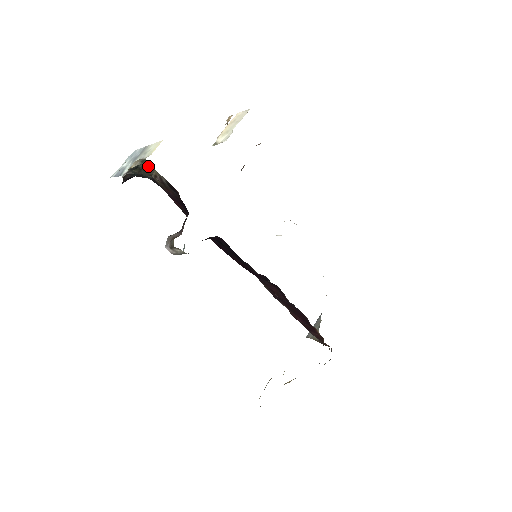
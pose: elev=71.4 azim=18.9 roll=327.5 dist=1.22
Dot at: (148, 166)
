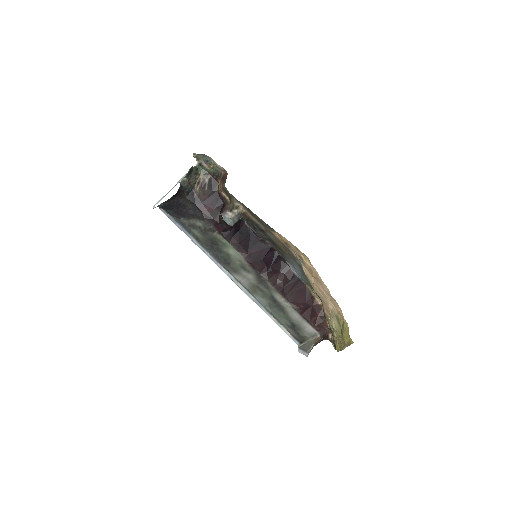
Dot at: (197, 171)
